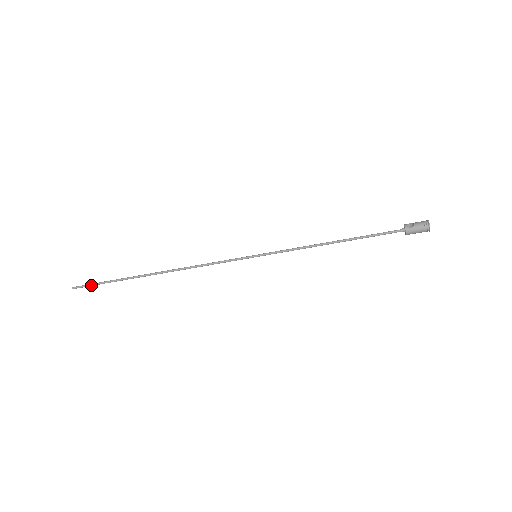
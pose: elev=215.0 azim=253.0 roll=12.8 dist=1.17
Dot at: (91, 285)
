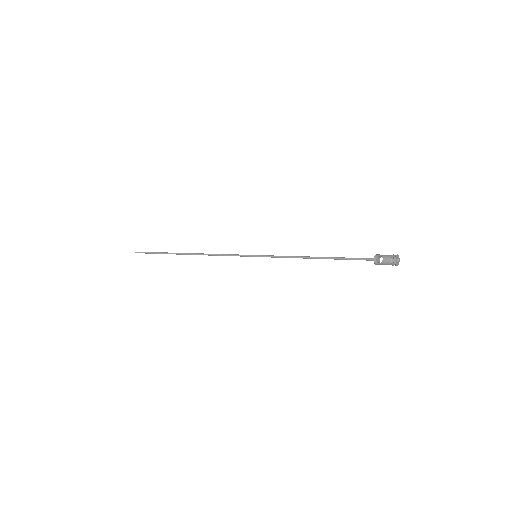
Dot at: (146, 253)
